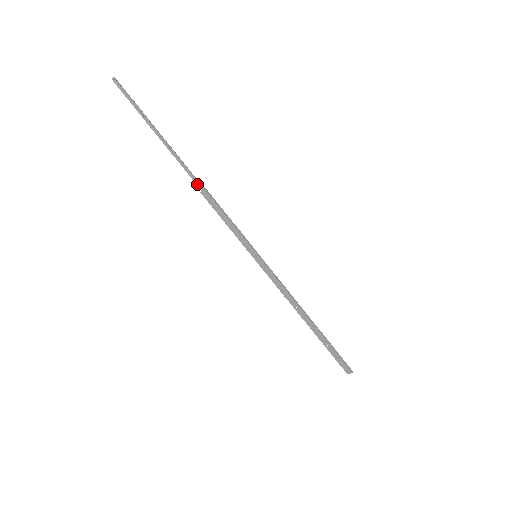
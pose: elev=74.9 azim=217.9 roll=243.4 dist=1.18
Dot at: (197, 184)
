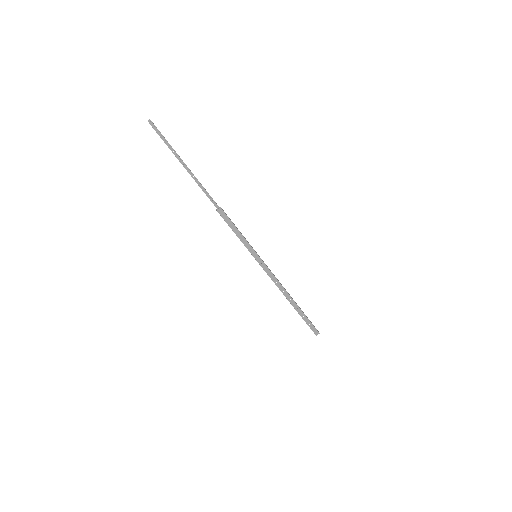
Dot at: (214, 204)
